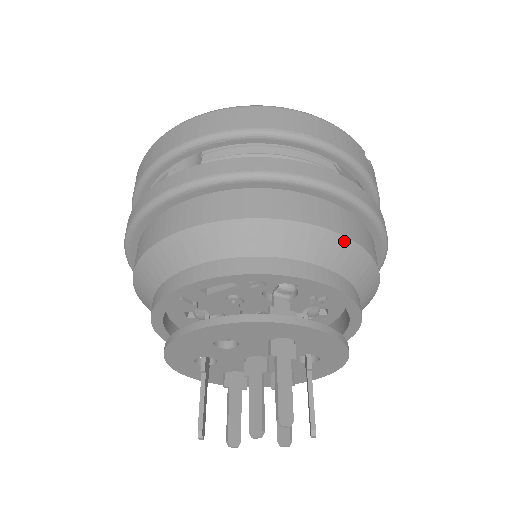
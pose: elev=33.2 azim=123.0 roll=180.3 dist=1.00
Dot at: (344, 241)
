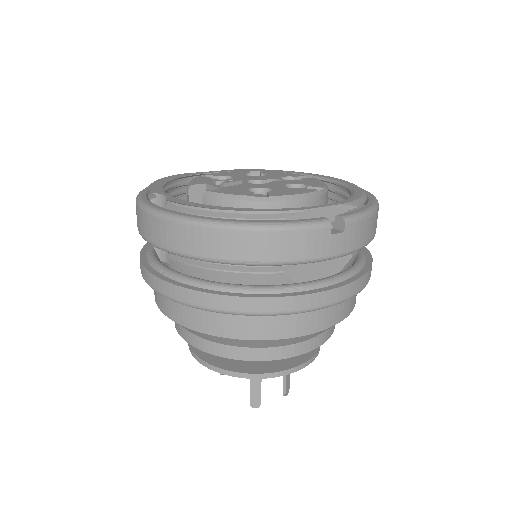
Dot at: (283, 340)
